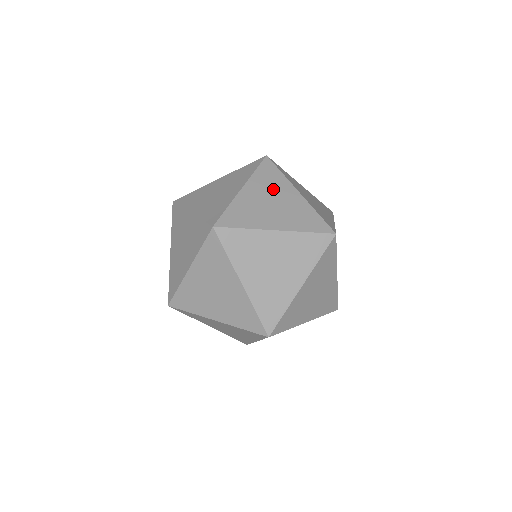
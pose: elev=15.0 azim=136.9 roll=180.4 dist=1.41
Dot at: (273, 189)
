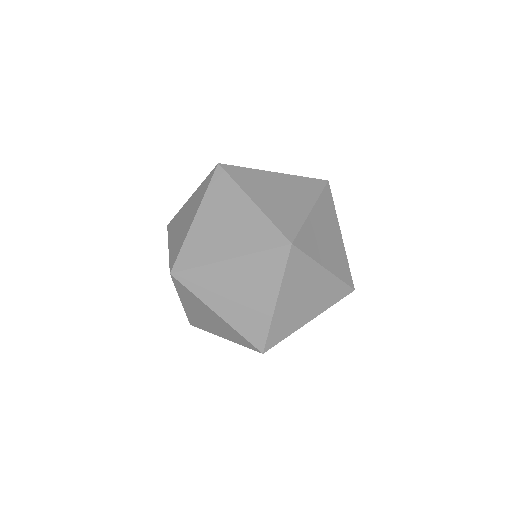
Dot at: occluded
